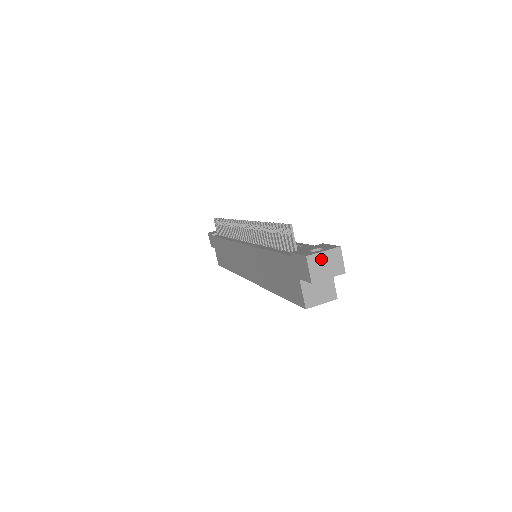
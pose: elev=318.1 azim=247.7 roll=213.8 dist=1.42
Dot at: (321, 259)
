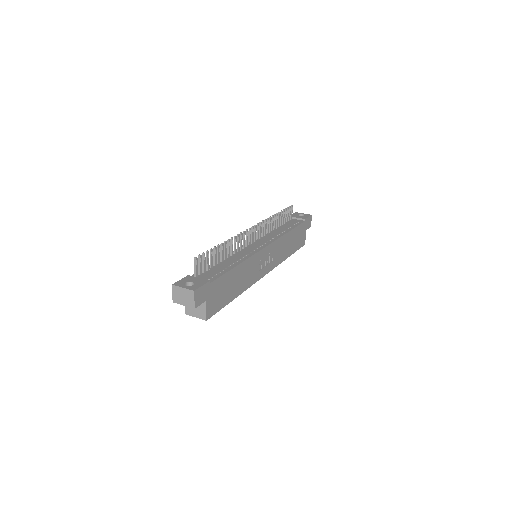
Dot at: (181, 291)
